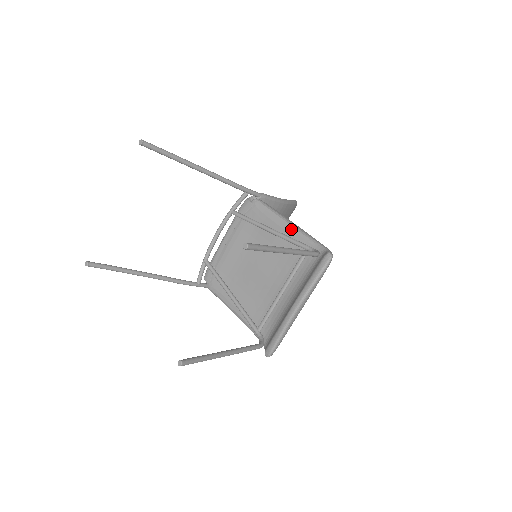
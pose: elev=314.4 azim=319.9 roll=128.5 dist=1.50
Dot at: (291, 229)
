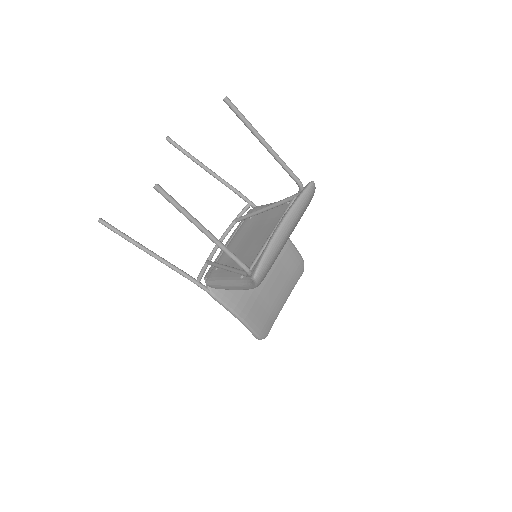
Dot at: occluded
